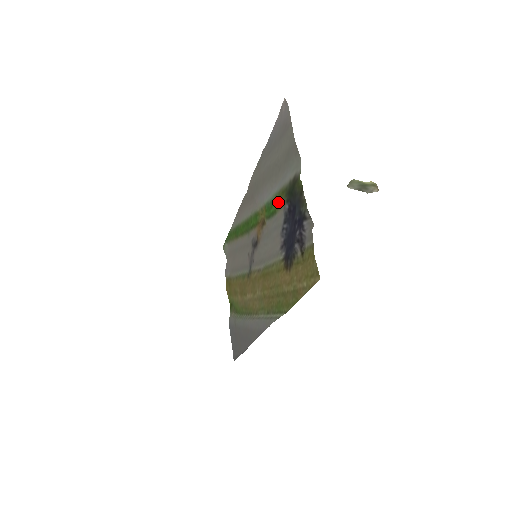
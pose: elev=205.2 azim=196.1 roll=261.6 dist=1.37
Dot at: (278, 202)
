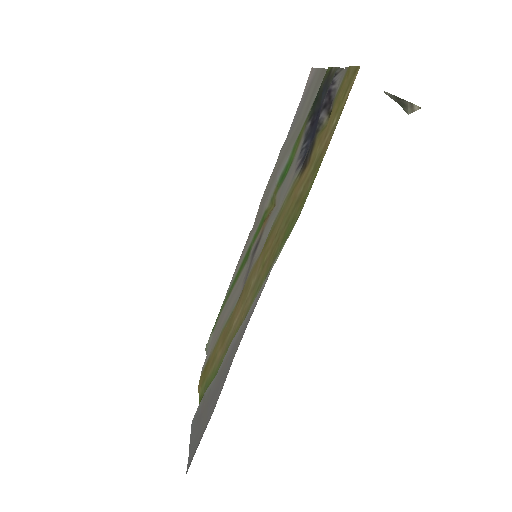
Dot at: (296, 144)
